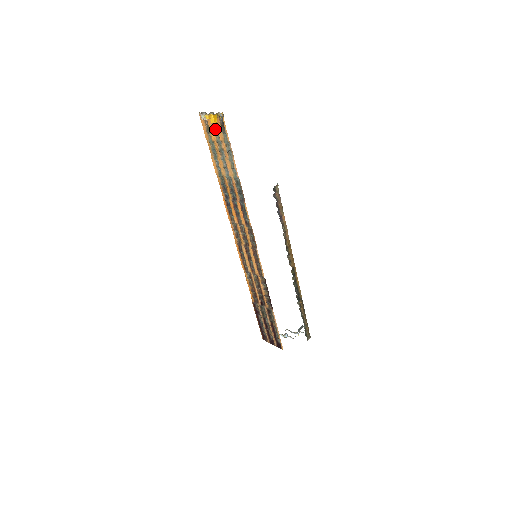
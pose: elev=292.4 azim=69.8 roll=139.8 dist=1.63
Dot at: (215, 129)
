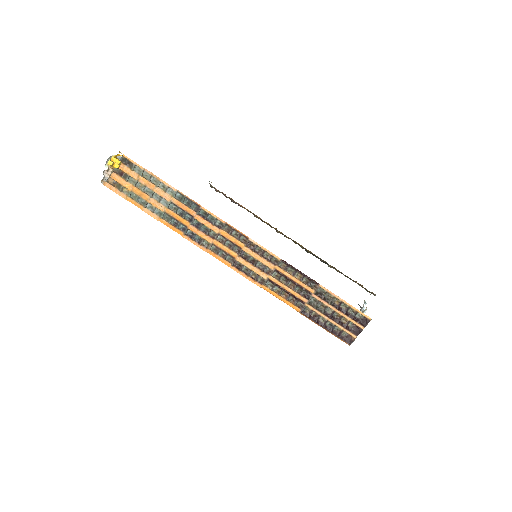
Dot at: (125, 177)
